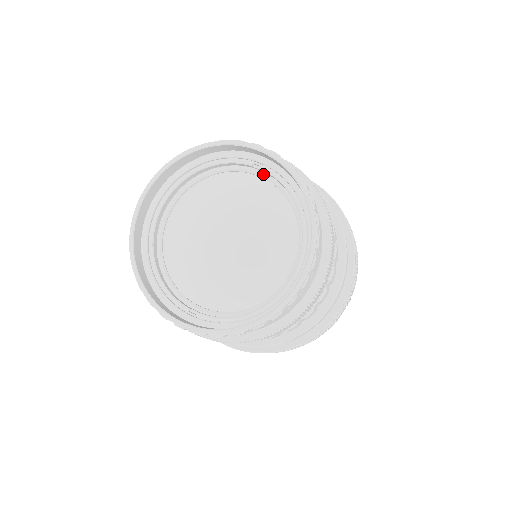
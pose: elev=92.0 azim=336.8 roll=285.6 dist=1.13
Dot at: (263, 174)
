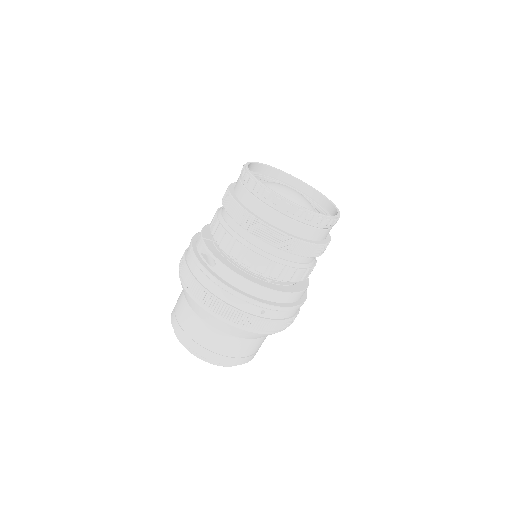
Dot at: occluded
